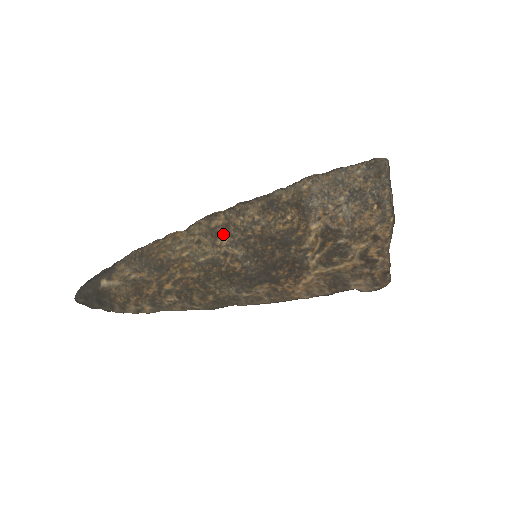
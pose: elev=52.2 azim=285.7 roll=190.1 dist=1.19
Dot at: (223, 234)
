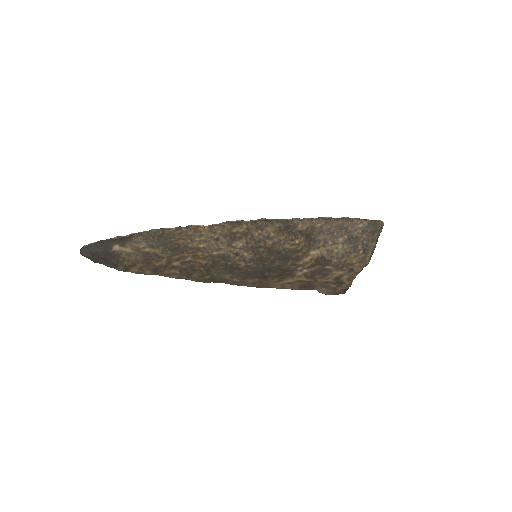
Dot at: (240, 239)
